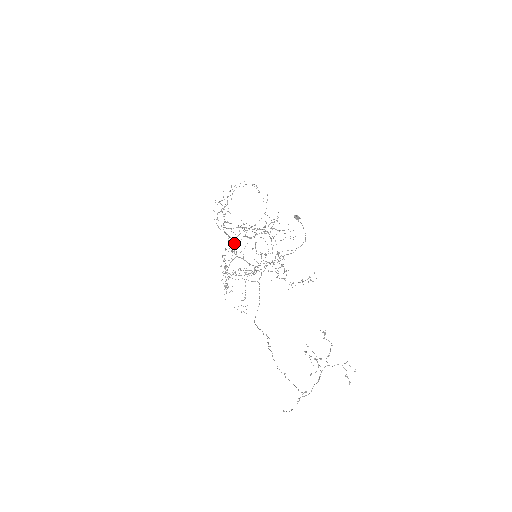
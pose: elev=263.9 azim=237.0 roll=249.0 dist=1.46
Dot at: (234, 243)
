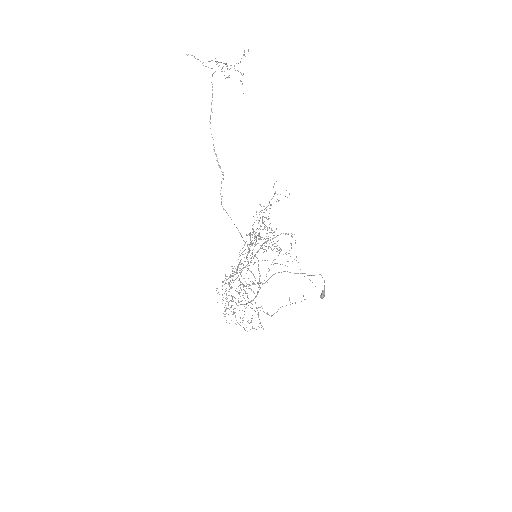
Dot at: (251, 308)
